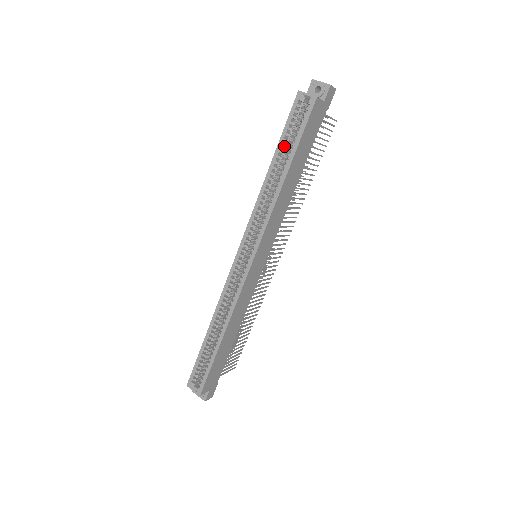
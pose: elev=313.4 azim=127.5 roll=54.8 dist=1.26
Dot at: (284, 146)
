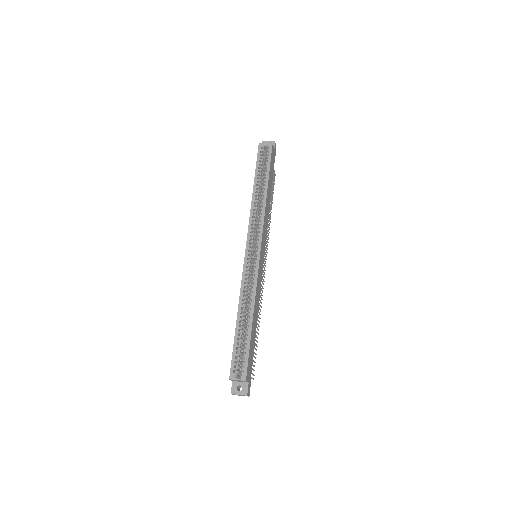
Dot at: (260, 173)
